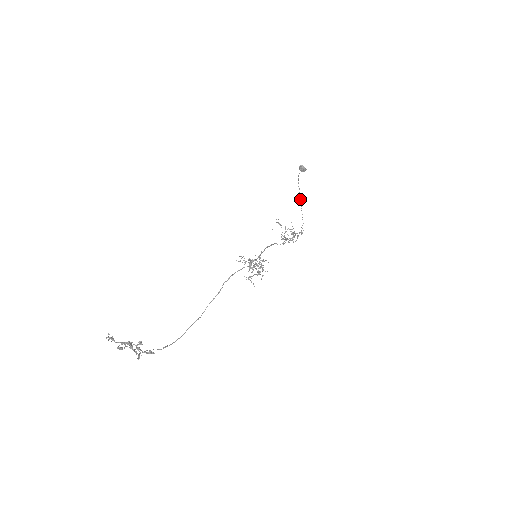
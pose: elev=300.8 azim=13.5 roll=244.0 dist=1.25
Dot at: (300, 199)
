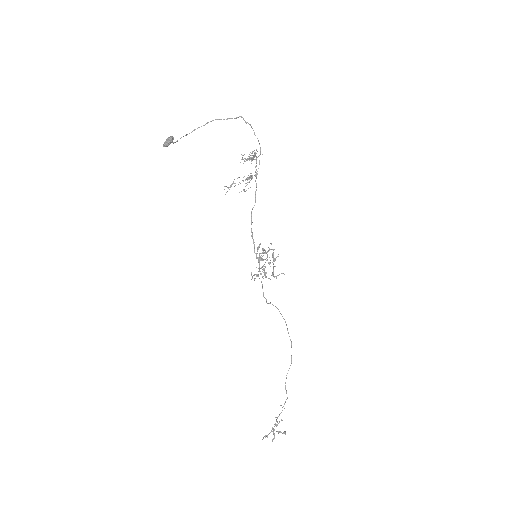
Dot at: occluded
